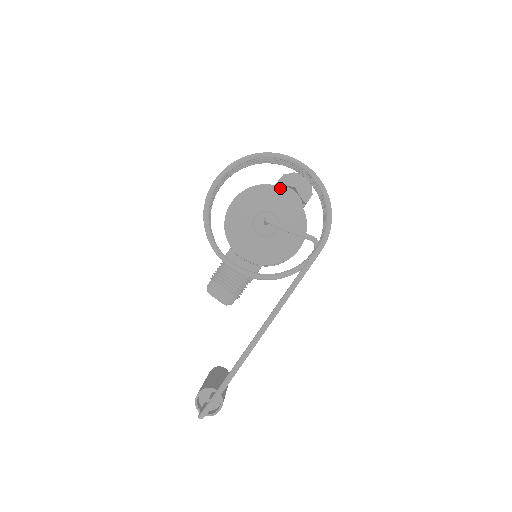
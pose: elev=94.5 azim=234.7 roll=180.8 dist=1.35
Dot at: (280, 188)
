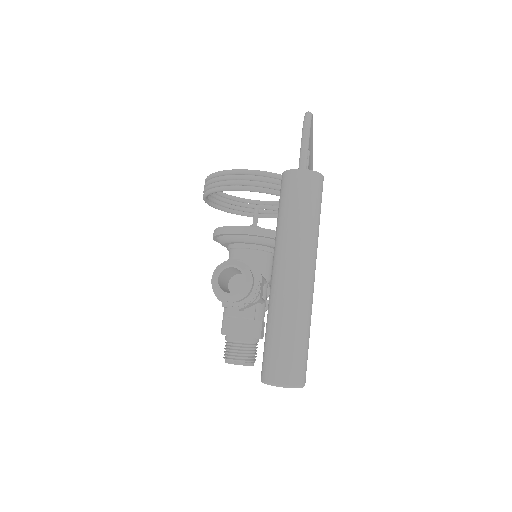
Dot at: occluded
